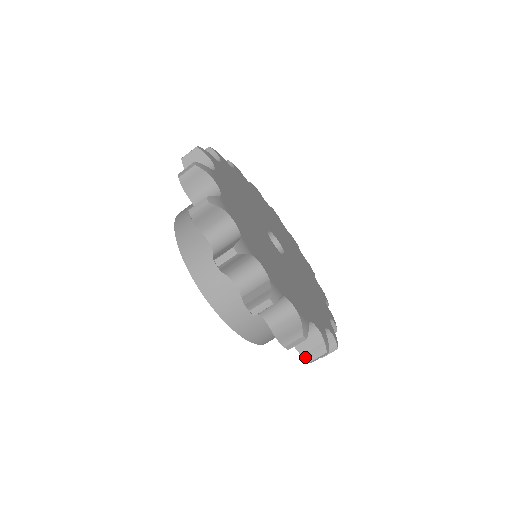
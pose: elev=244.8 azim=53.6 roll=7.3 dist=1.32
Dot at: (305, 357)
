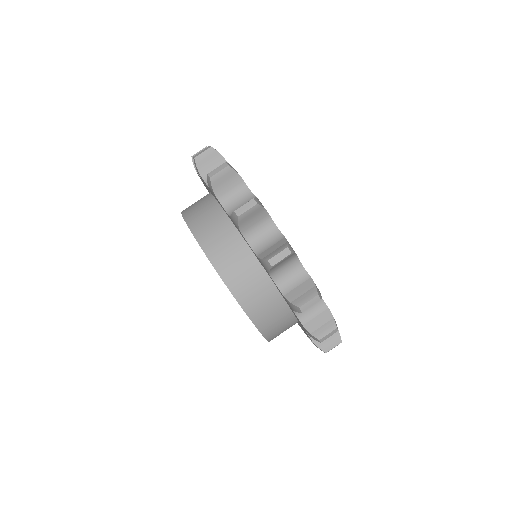
Dot at: (265, 258)
